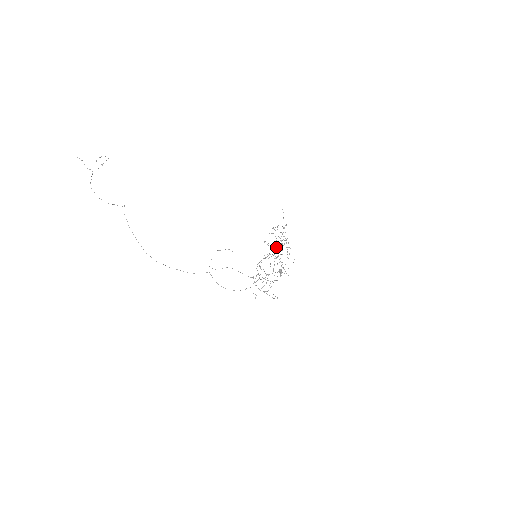
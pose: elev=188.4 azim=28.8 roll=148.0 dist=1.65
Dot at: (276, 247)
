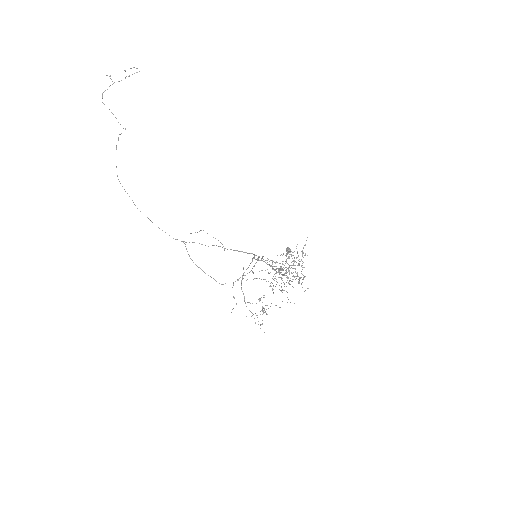
Dot at: (286, 267)
